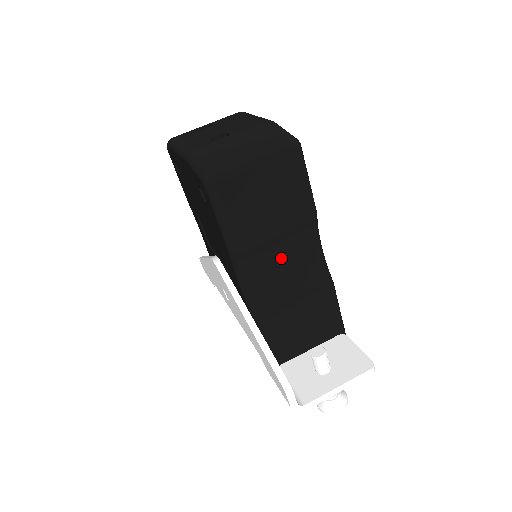
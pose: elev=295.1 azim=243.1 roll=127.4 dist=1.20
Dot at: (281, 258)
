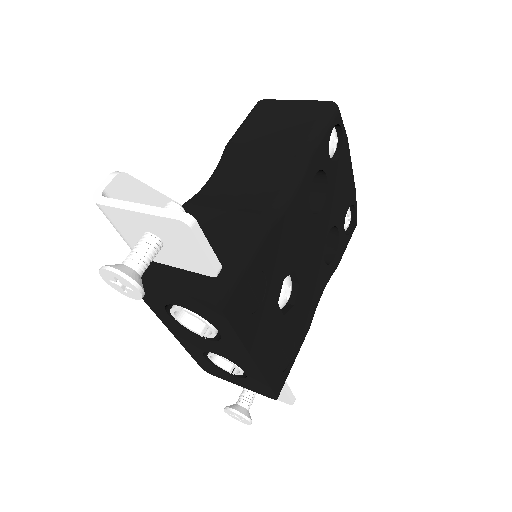
Dot at: (251, 173)
